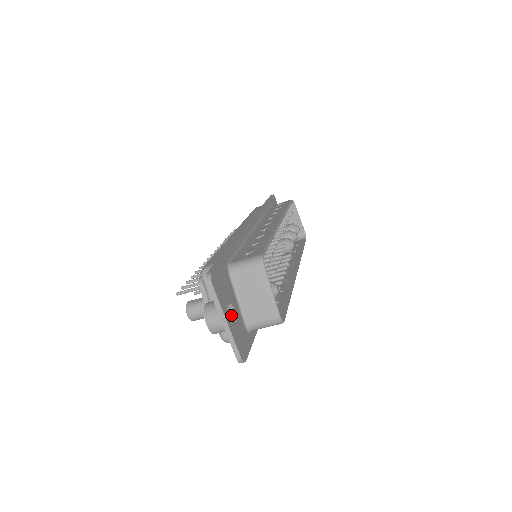
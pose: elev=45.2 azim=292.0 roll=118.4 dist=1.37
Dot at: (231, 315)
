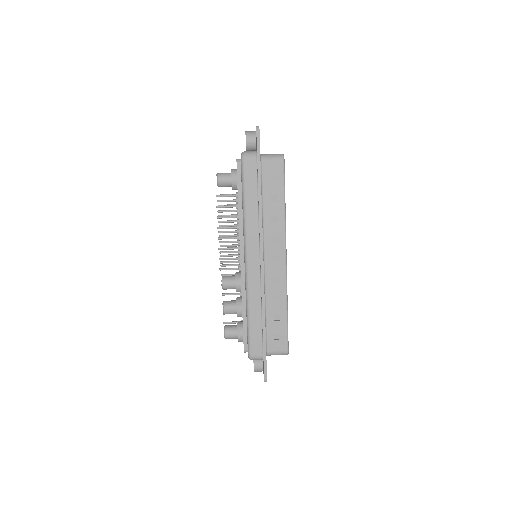
Dot at: occluded
